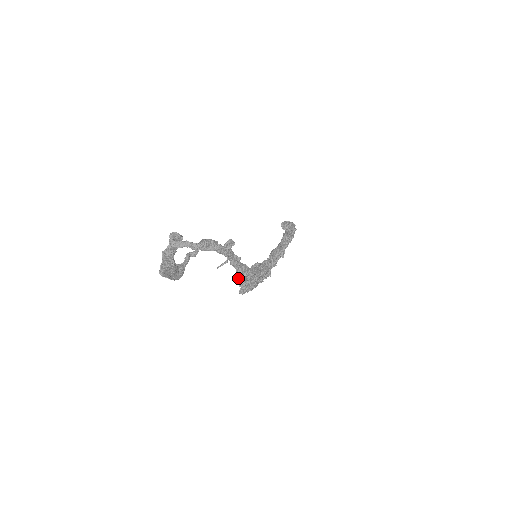
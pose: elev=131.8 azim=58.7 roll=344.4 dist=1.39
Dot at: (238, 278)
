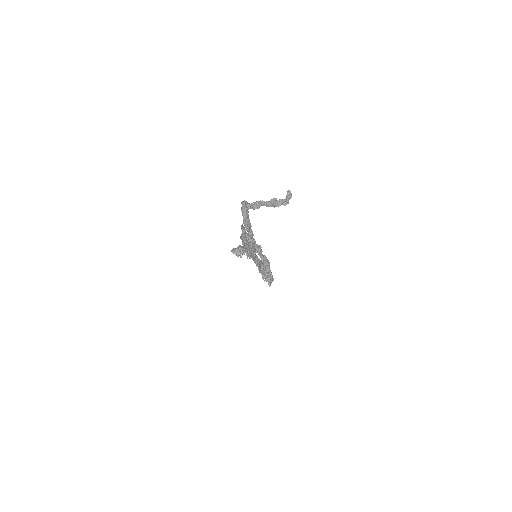
Dot at: (264, 268)
